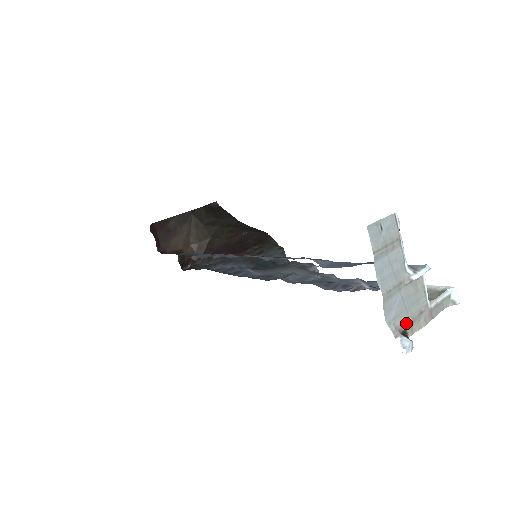
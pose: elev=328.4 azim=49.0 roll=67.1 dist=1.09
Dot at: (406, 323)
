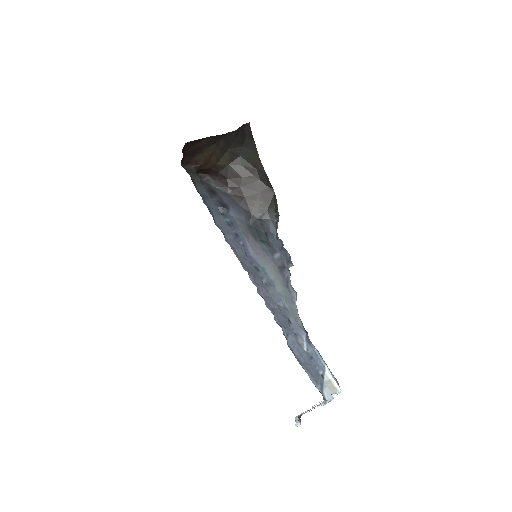
Dot at: occluded
